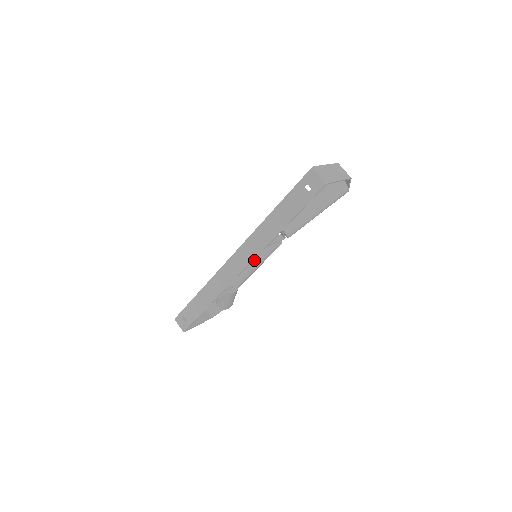
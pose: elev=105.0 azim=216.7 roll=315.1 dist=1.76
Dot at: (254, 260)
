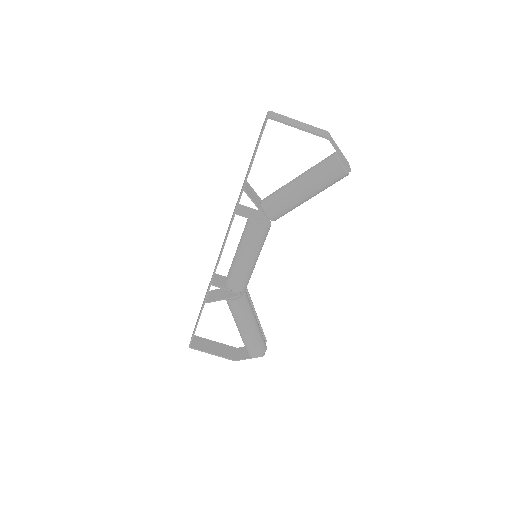
Dot at: (239, 246)
